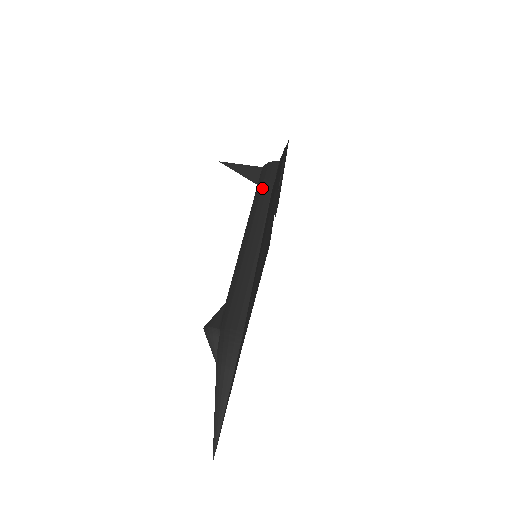
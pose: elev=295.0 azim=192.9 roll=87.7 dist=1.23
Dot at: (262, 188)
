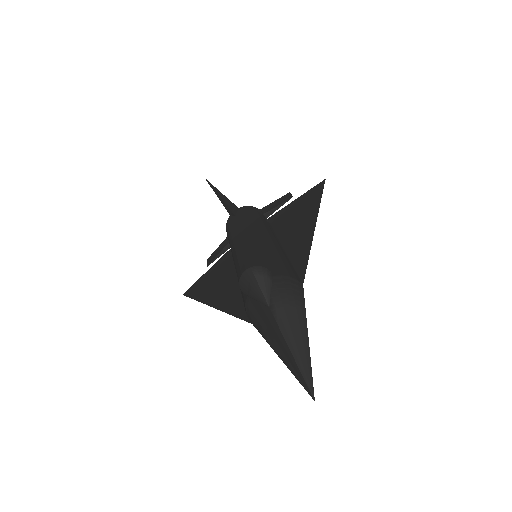
Dot at: (254, 214)
